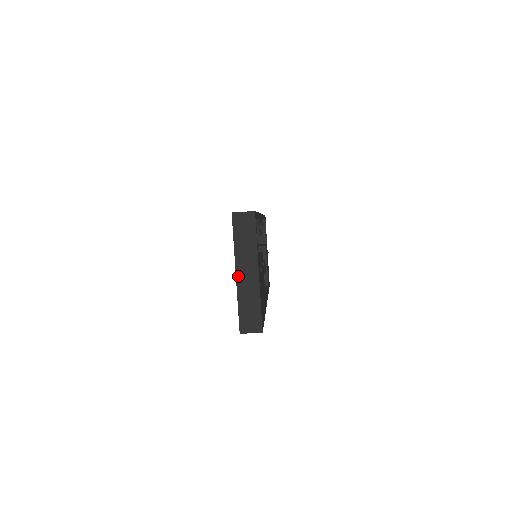
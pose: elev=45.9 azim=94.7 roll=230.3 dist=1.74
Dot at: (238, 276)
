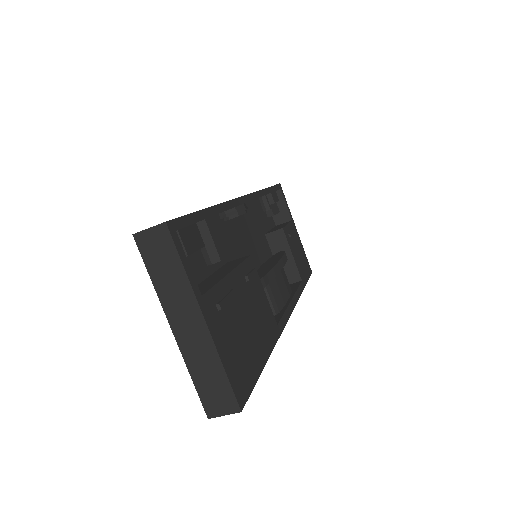
Dot at: (176, 332)
